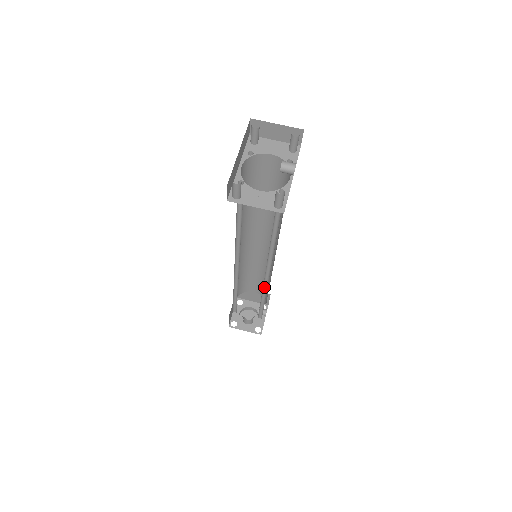
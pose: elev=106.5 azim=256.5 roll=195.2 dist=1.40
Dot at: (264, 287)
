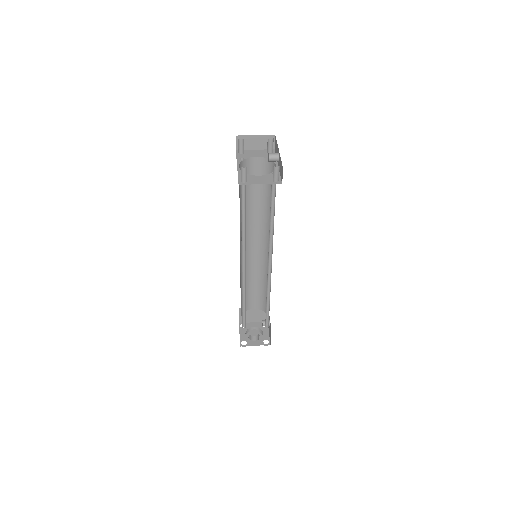
Dot at: (267, 284)
